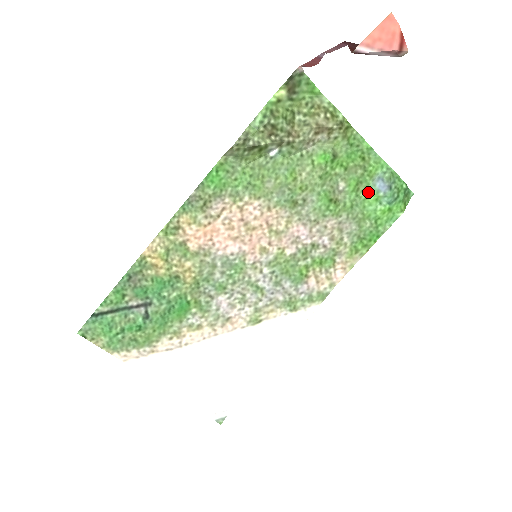
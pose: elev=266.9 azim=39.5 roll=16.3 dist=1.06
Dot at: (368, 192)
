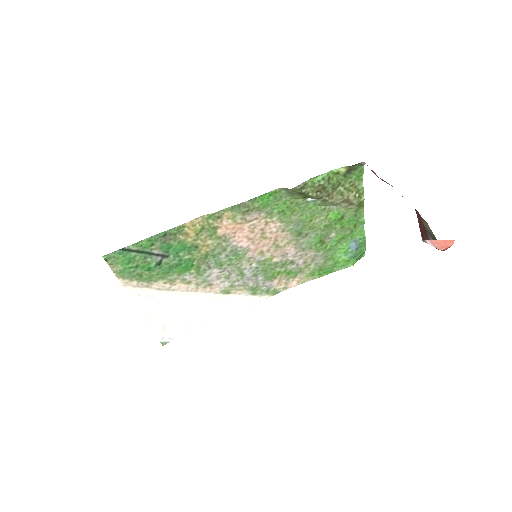
Dot at: (344, 245)
